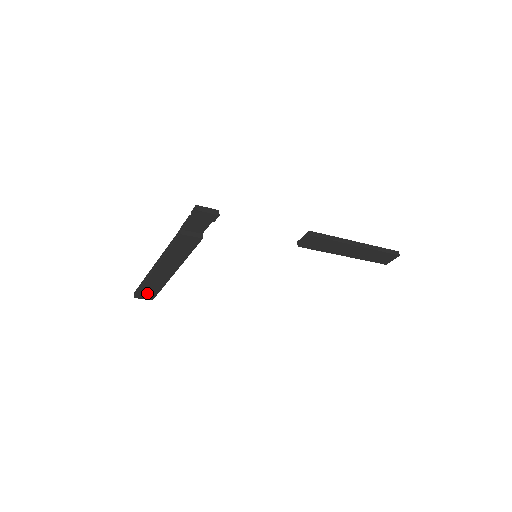
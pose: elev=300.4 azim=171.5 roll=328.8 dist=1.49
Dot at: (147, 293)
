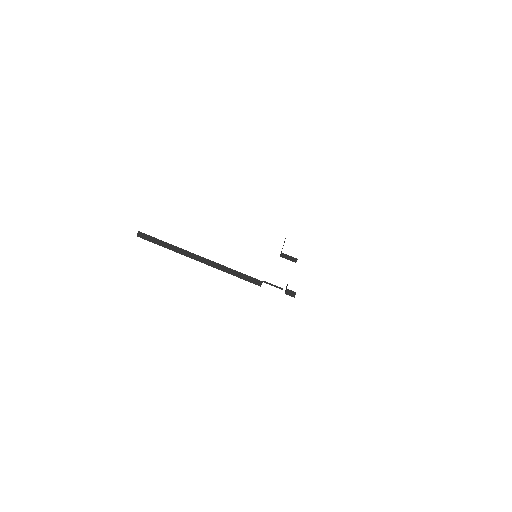
Dot at: occluded
